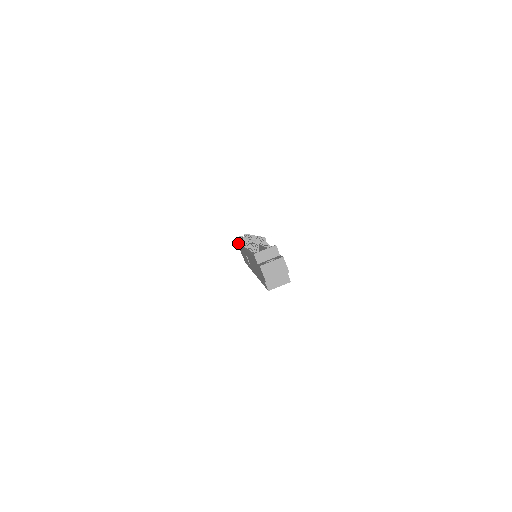
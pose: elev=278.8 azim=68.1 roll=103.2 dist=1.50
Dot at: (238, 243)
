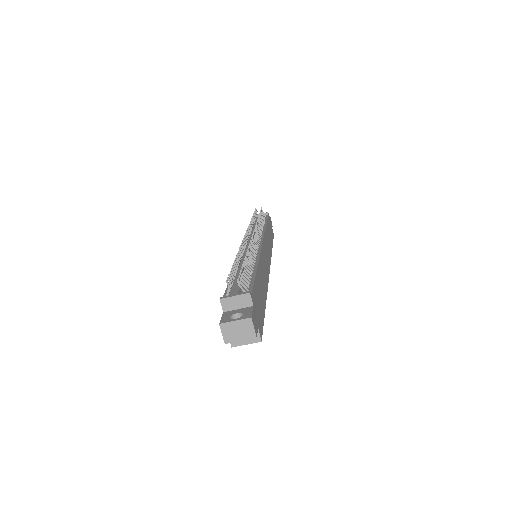
Dot at: occluded
